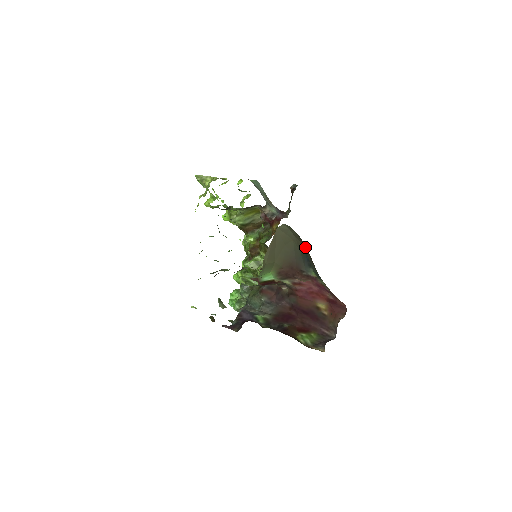
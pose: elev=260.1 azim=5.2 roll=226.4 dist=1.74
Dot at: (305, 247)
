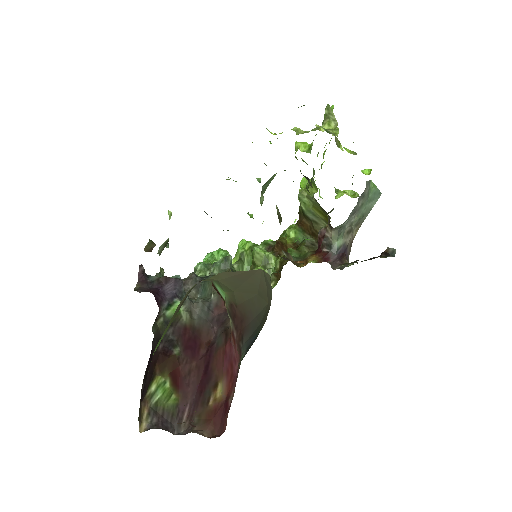
Dot at: occluded
